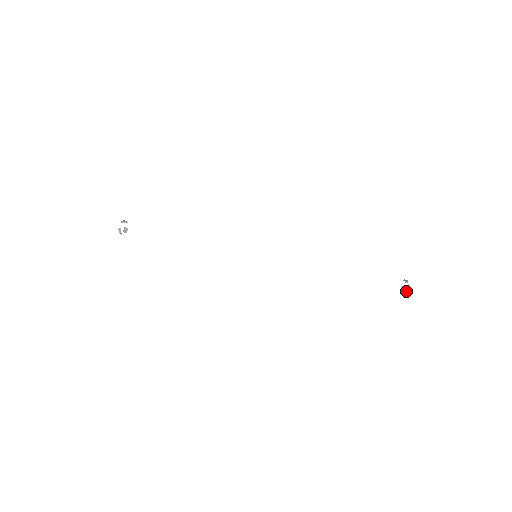
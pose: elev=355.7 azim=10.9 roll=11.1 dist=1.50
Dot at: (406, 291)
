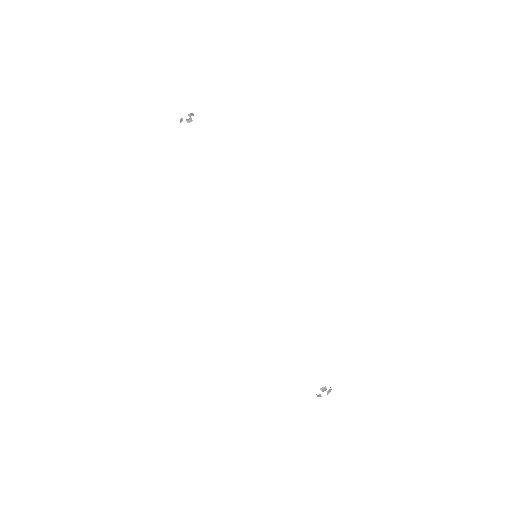
Dot at: occluded
